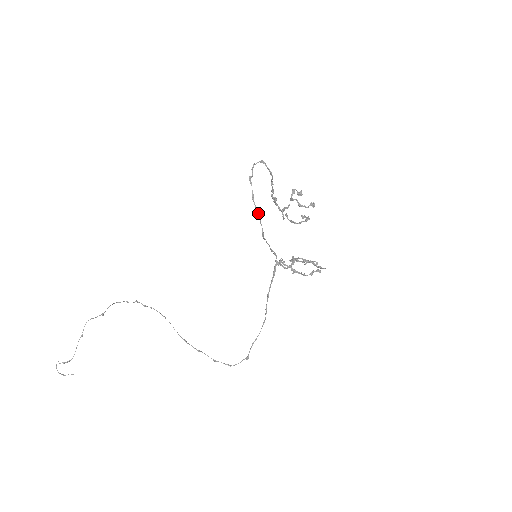
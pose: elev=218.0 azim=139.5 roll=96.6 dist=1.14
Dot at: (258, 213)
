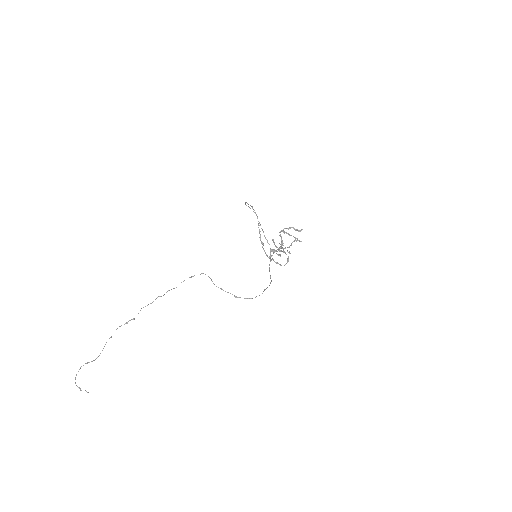
Dot at: (252, 207)
